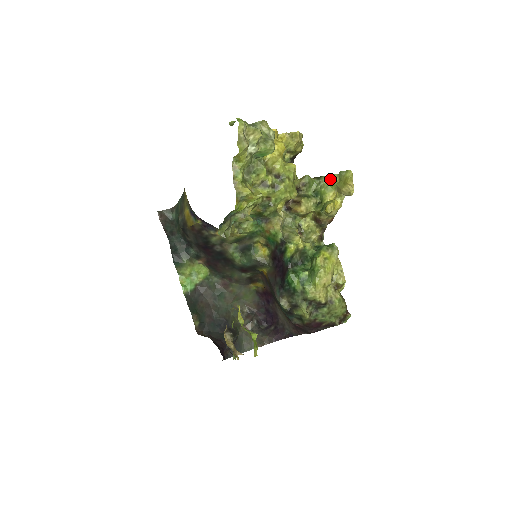
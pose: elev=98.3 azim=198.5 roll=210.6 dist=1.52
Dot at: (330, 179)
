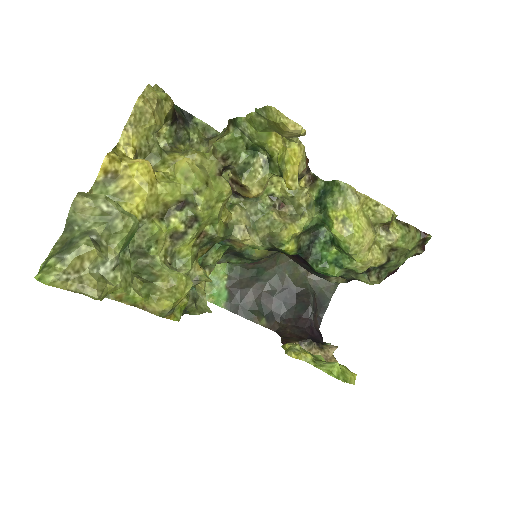
Dot at: (251, 124)
